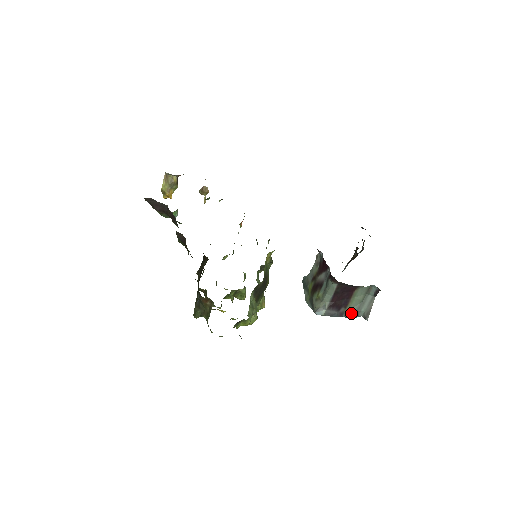
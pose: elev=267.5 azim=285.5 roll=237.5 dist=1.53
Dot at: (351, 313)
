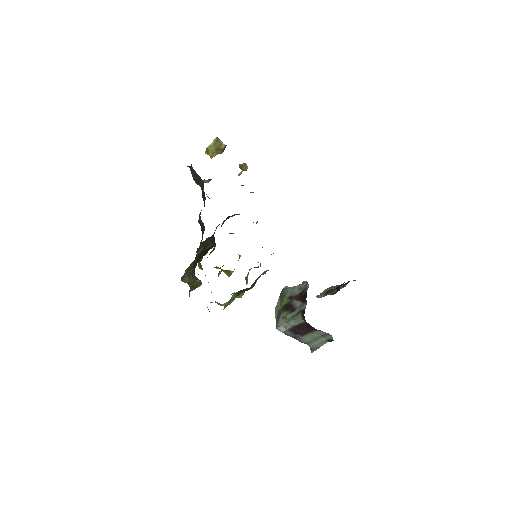
Dot at: (303, 341)
